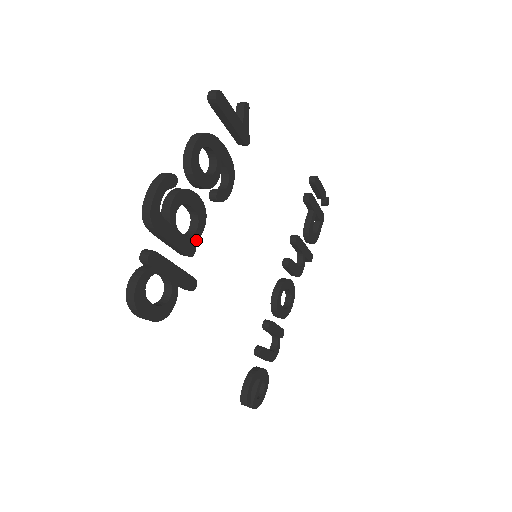
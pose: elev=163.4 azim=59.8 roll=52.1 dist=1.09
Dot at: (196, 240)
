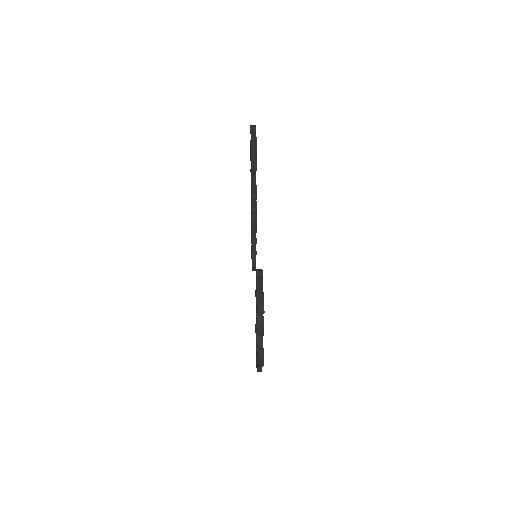
Dot at: occluded
